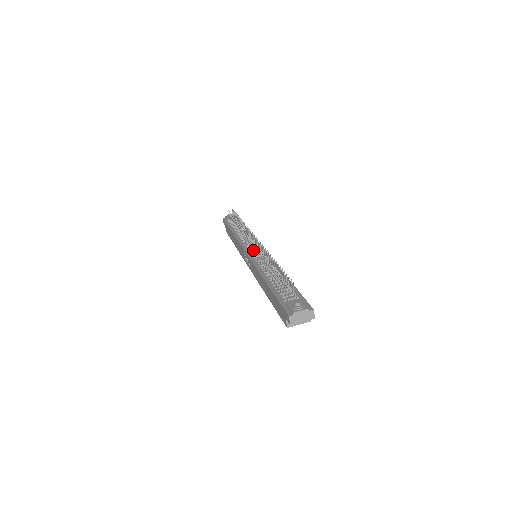
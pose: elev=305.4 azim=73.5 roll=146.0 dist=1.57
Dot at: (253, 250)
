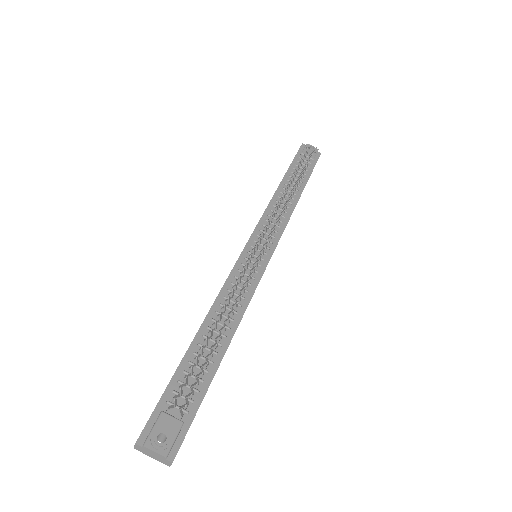
Dot at: occluded
